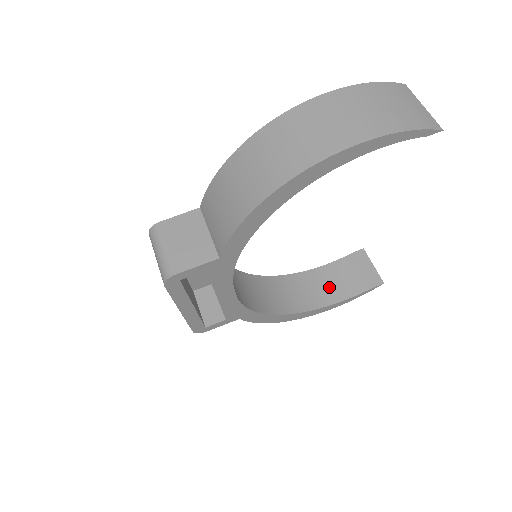
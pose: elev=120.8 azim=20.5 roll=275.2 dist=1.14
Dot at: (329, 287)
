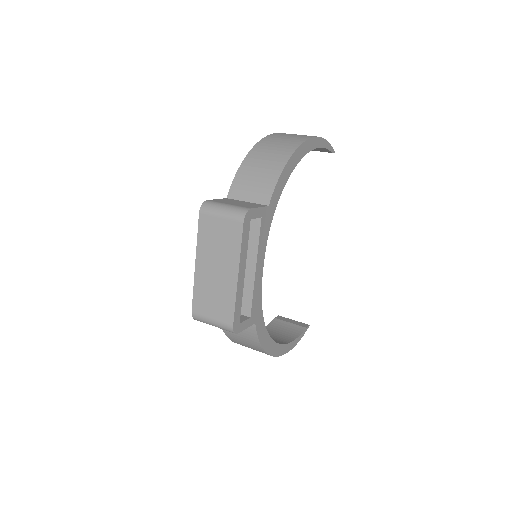
Dot at: (278, 336)
